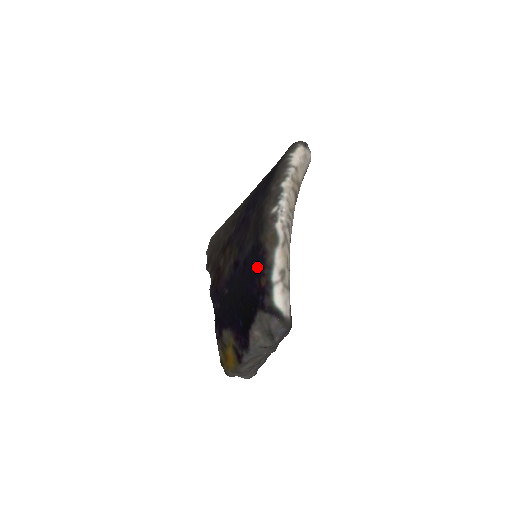
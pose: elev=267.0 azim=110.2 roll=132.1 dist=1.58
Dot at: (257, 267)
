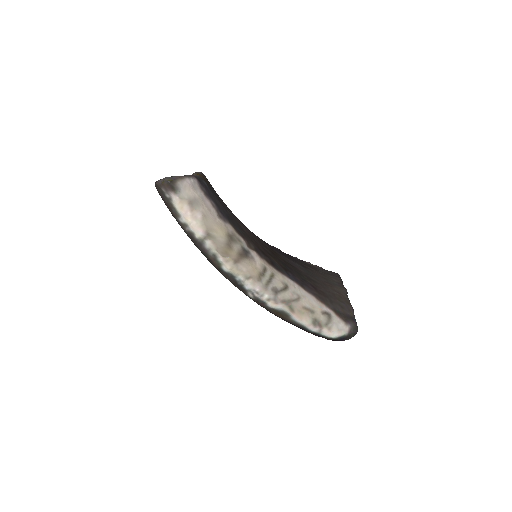
Dot at: occluded
